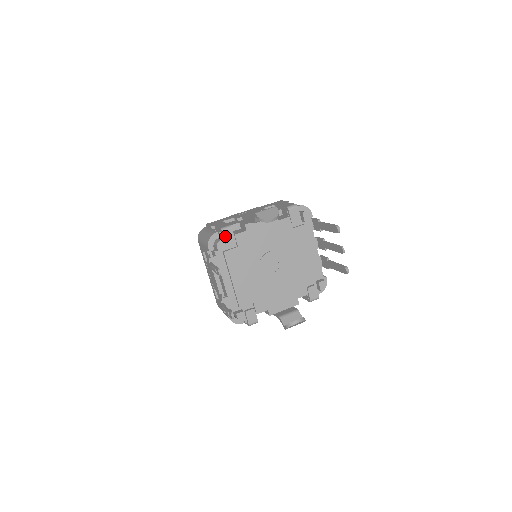
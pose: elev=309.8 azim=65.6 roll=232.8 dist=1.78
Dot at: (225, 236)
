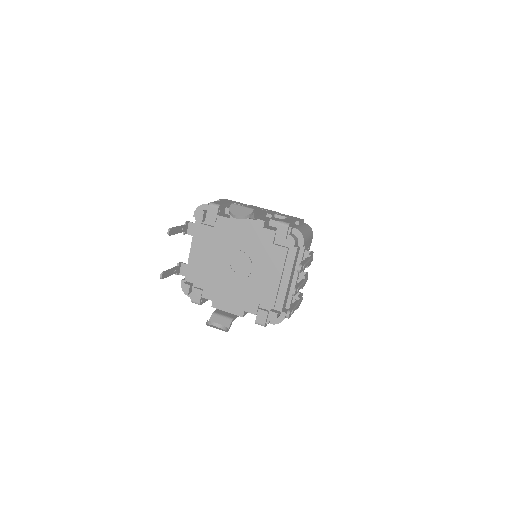
Dot at: (209, 211)
